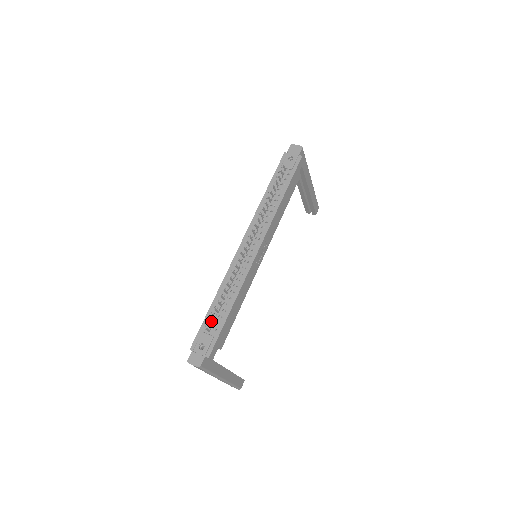
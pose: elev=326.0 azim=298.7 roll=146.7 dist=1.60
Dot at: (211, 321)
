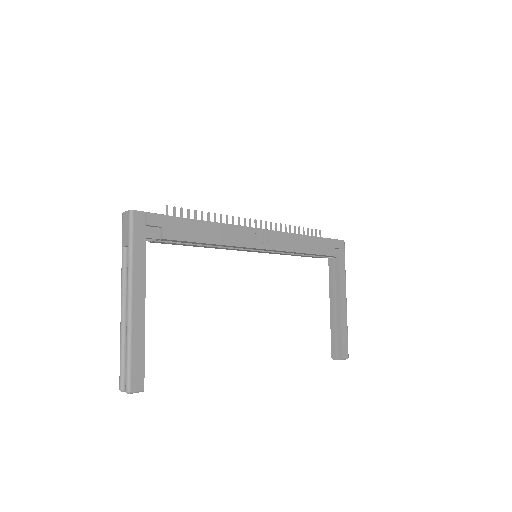
Dot at: occluded
